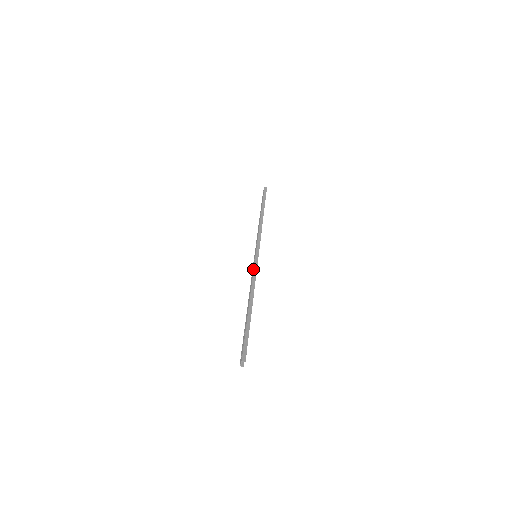
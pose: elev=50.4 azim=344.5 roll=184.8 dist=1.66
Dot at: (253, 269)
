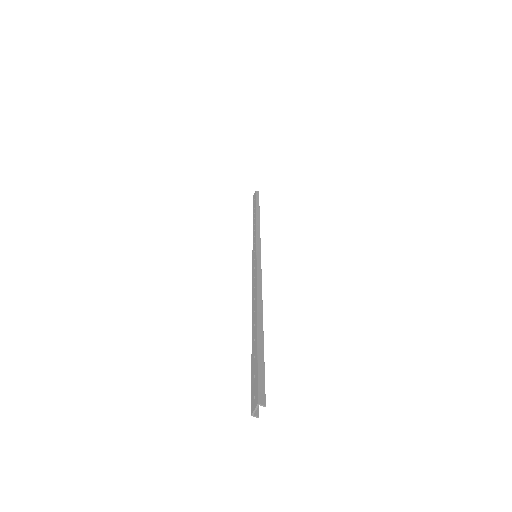
Dot at: (255, 269)
